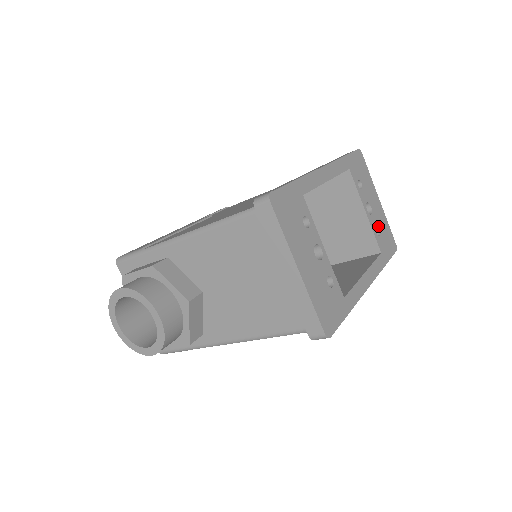
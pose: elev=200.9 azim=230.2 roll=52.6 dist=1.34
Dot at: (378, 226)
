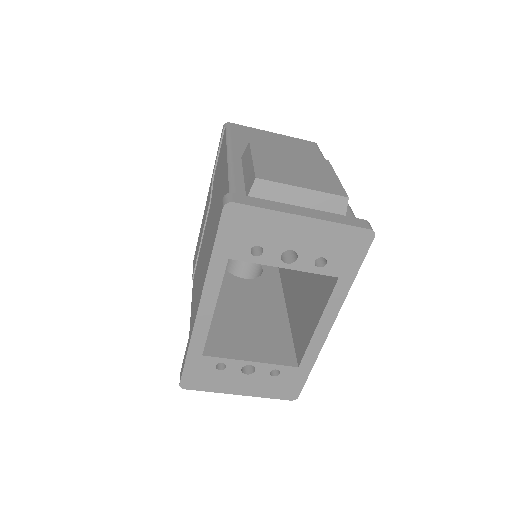
Dot at: (318, 254)
